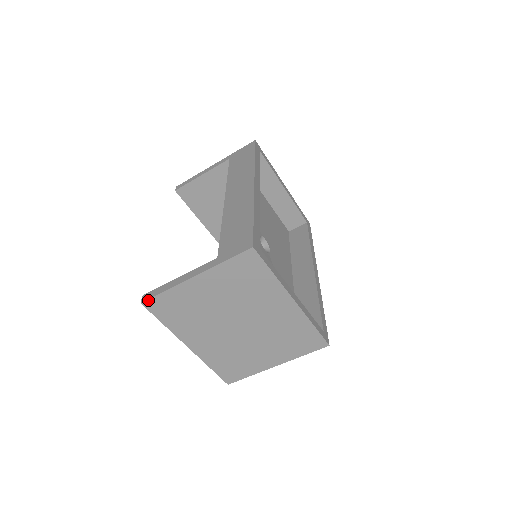
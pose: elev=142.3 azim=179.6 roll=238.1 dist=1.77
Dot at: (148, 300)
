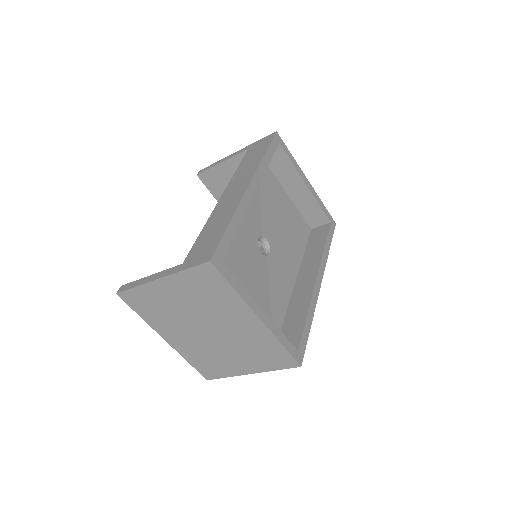
Dot at: (122, 292)
